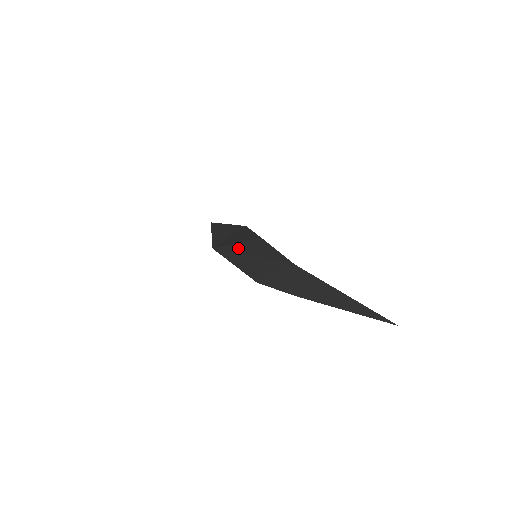
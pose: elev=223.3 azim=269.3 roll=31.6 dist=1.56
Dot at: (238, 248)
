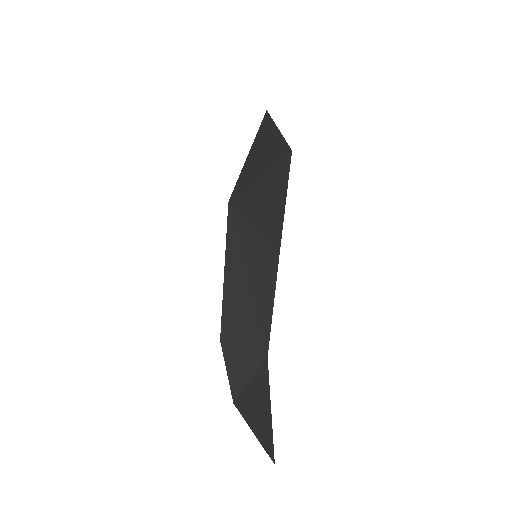
Dot at: (249, 242)
